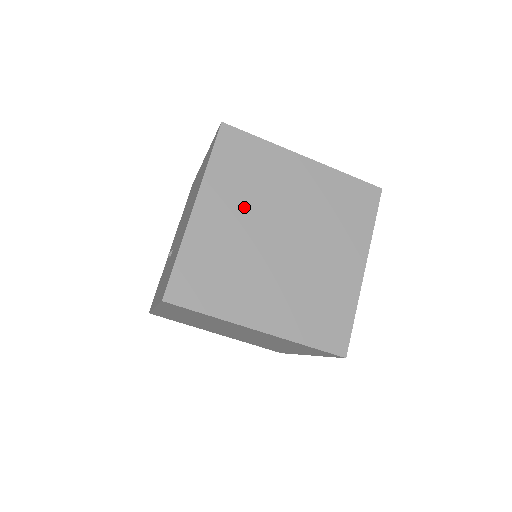
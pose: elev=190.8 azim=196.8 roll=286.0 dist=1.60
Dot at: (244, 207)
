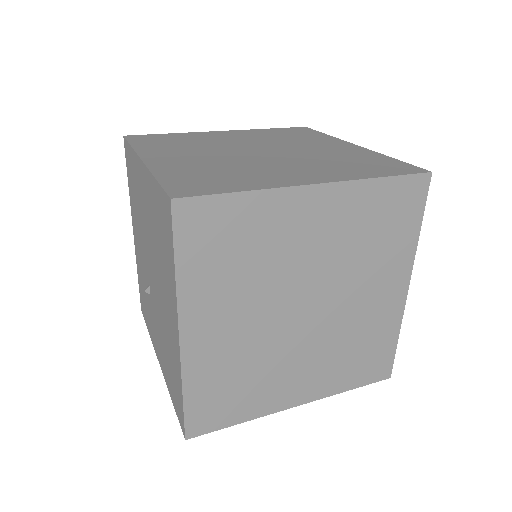
Dot at: (246, 301)
